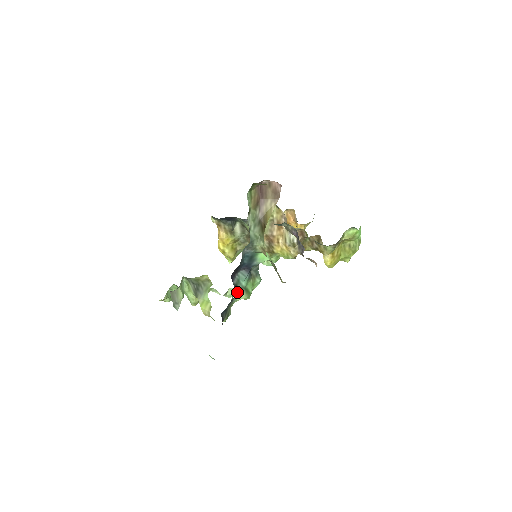
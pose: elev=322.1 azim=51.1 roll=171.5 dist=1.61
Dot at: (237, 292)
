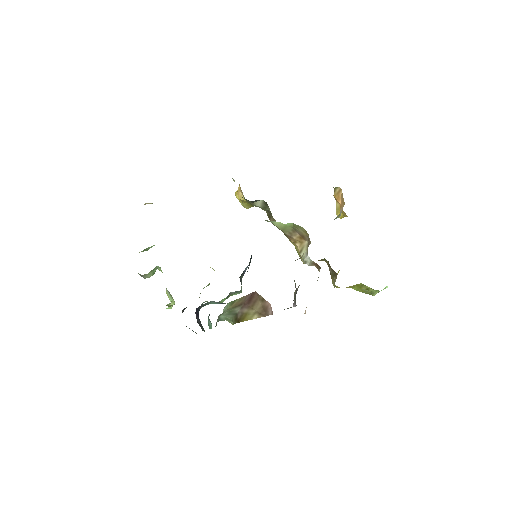
Dot at: occluded
